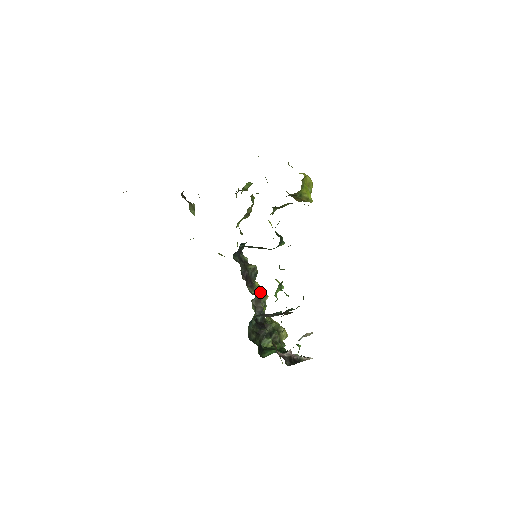
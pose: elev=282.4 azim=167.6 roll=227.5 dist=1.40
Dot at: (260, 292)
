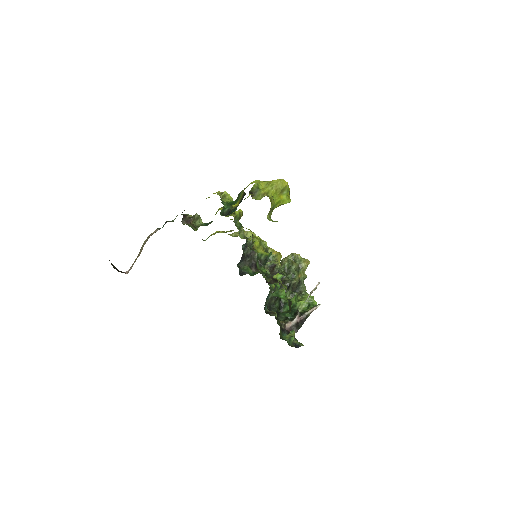
Dot at: (271, 266)
